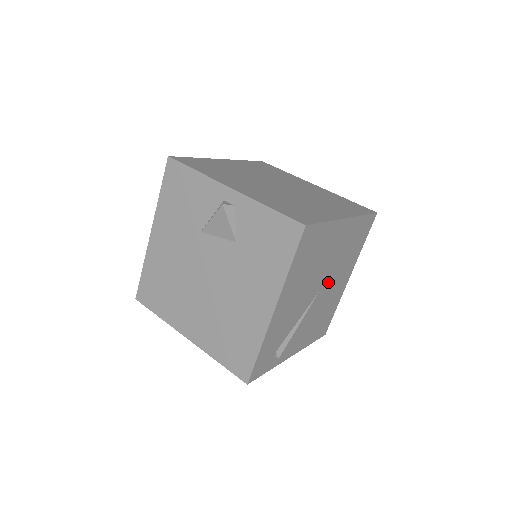
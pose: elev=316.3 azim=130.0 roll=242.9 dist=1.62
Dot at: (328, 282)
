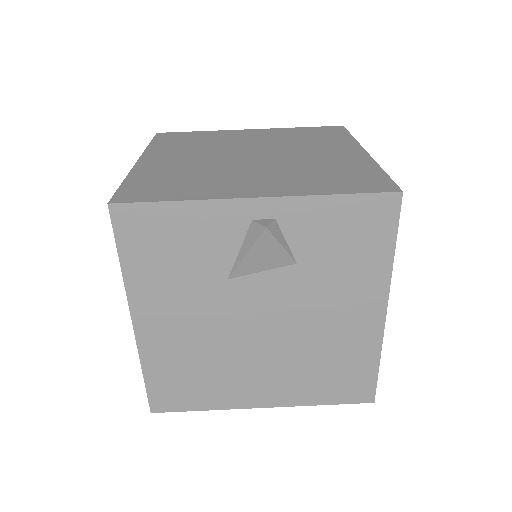
Dot at: occluded
